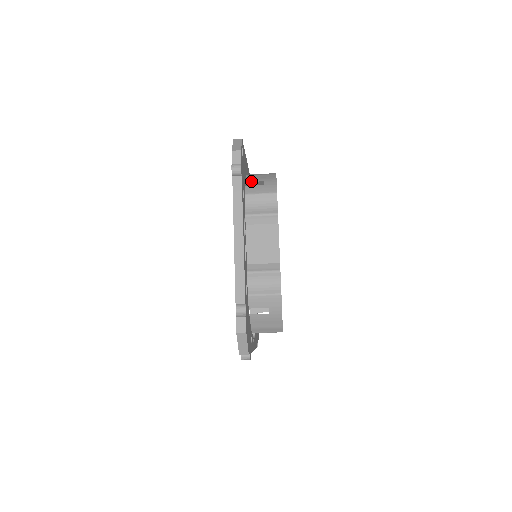
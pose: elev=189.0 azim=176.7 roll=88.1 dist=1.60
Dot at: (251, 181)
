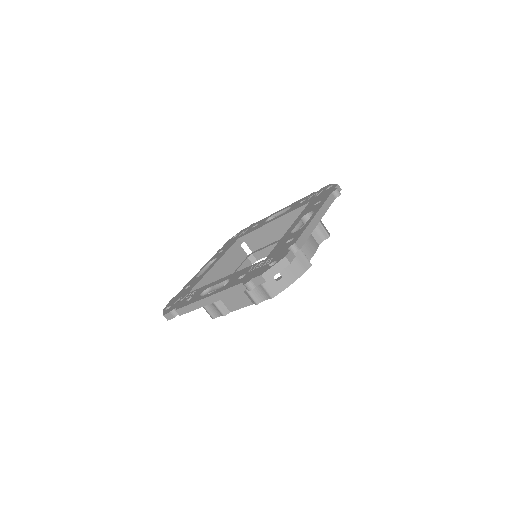
Dot at: occluded
